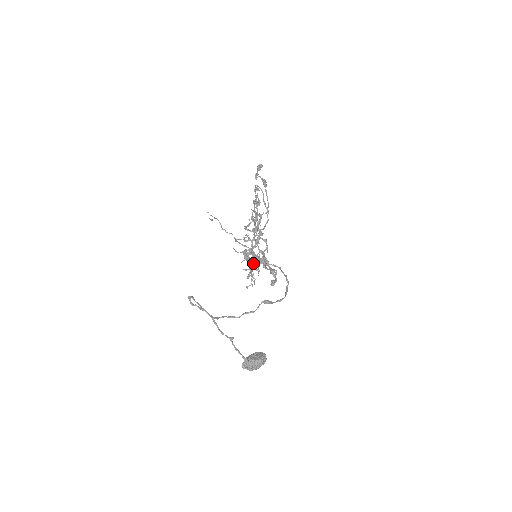
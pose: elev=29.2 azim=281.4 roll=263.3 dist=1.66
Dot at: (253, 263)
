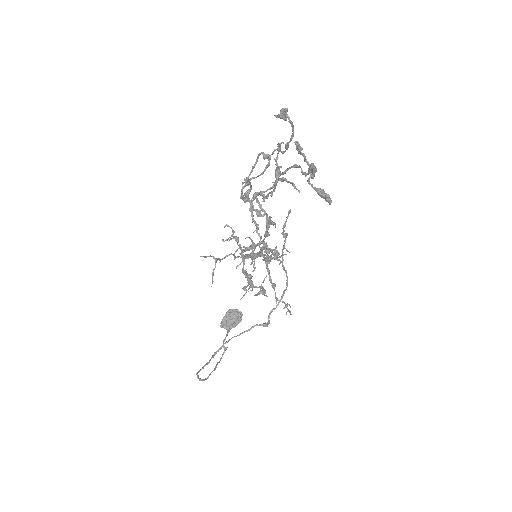
Dot at: (246, 250)
